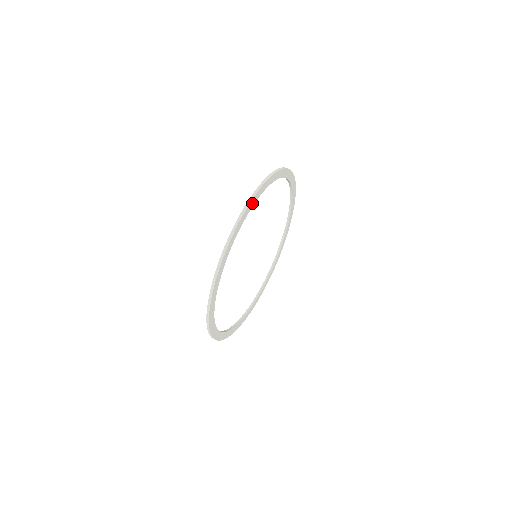
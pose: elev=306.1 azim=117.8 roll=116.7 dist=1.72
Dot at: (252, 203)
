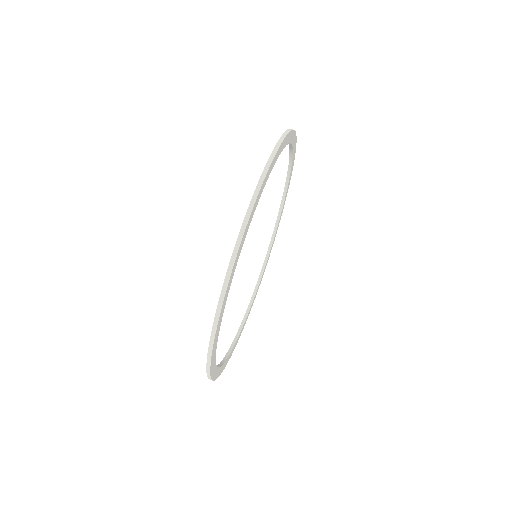
Dot at: (278, 153)
